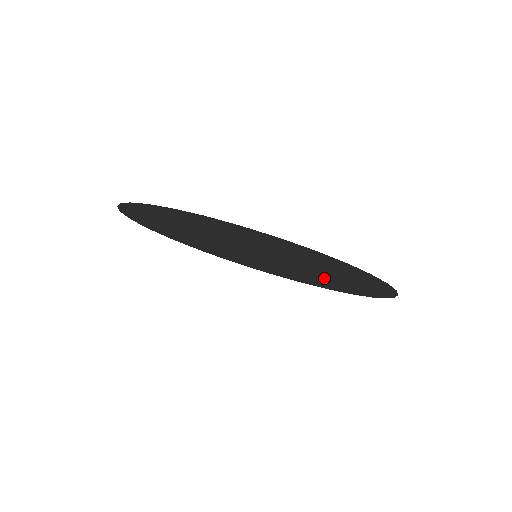
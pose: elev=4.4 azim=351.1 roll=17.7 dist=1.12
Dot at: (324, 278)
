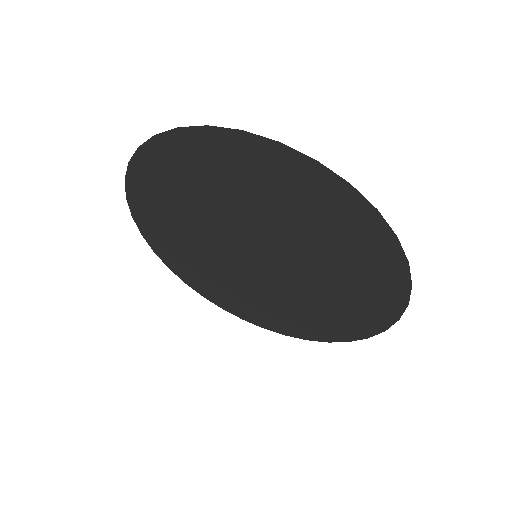
Dot at: (285, 303)
